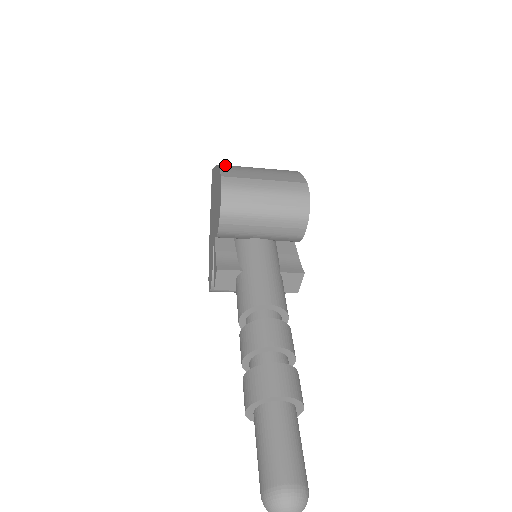
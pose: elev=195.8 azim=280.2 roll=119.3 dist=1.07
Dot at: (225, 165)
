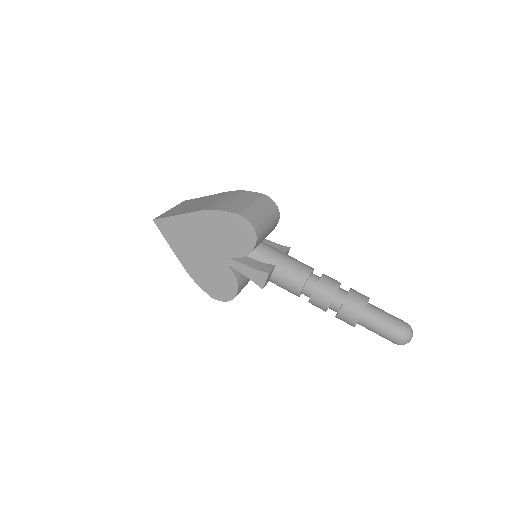
Dot at: (211, 208)
